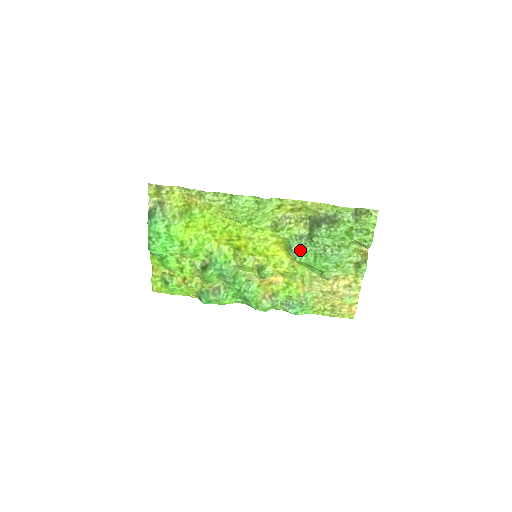
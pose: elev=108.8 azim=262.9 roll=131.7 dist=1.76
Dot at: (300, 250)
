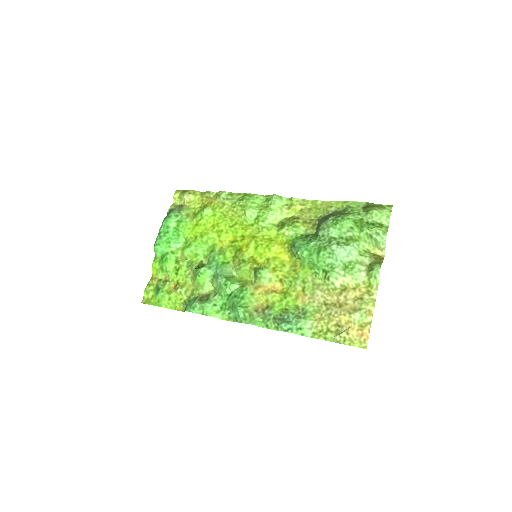
Dot at: (303, 245)
